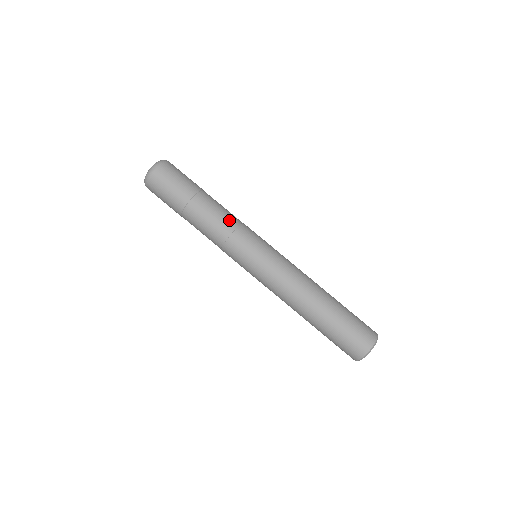
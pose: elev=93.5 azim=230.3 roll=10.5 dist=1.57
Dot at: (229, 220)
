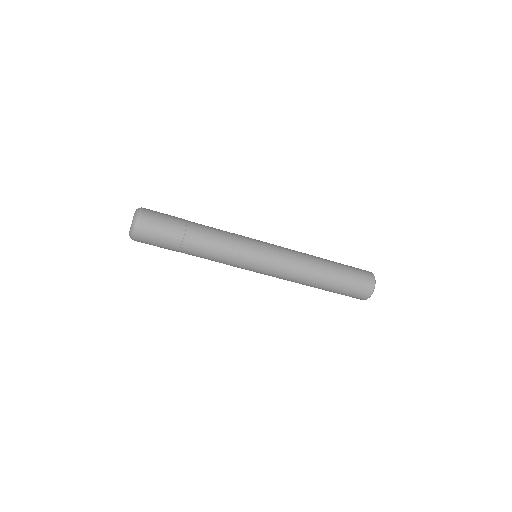
Dot at: (220, 254)
